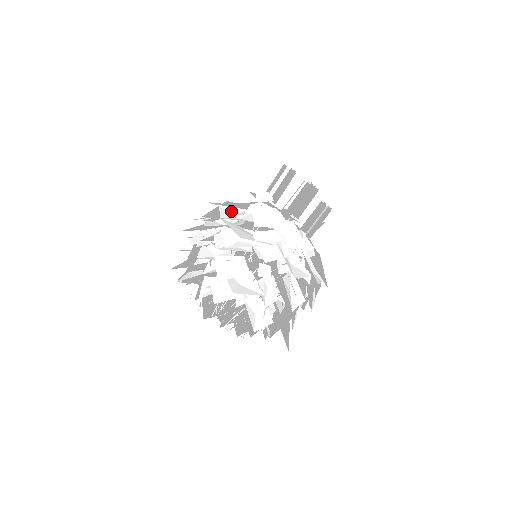
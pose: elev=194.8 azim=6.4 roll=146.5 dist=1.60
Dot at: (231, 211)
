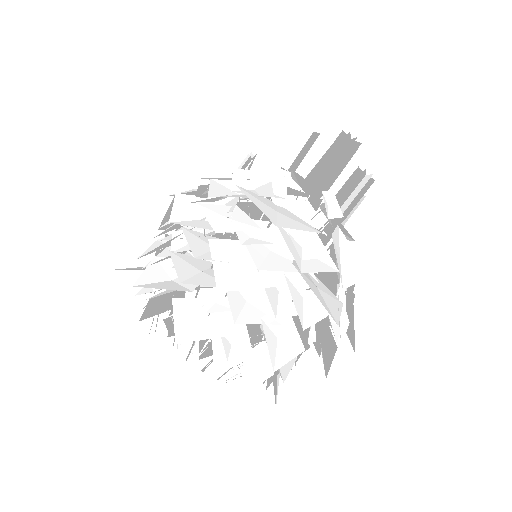
Dot at: (295, 236)
